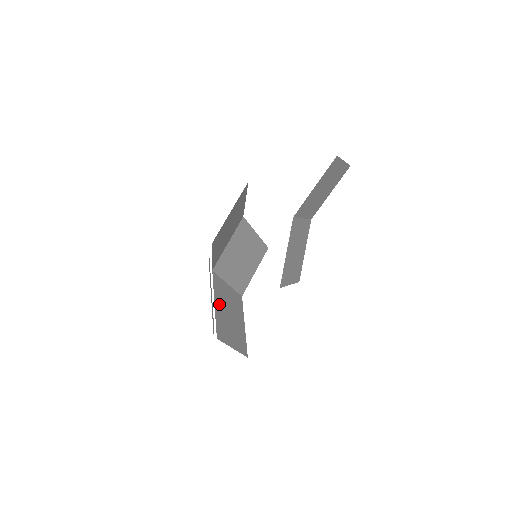
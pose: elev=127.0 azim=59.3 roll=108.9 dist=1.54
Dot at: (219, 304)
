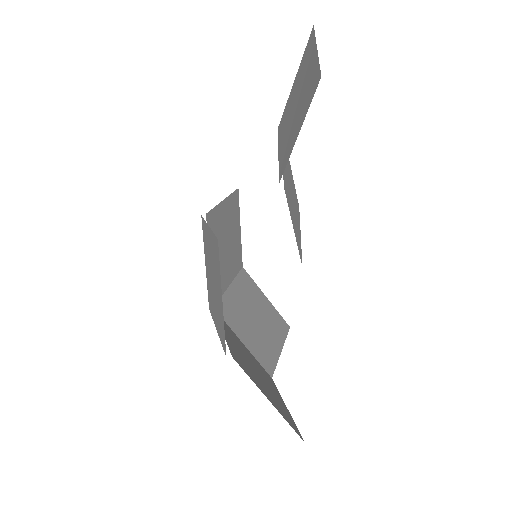
Dot at: (245, 333)
